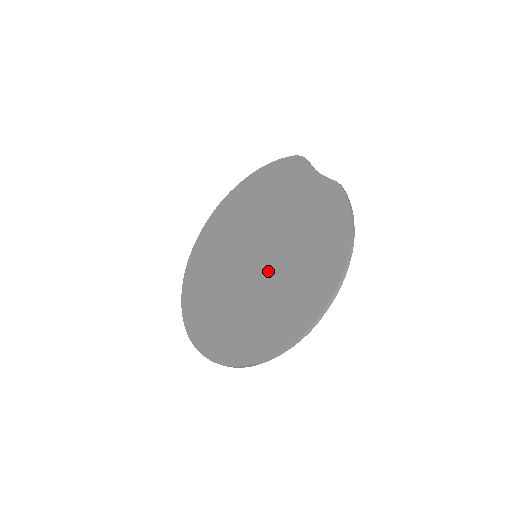
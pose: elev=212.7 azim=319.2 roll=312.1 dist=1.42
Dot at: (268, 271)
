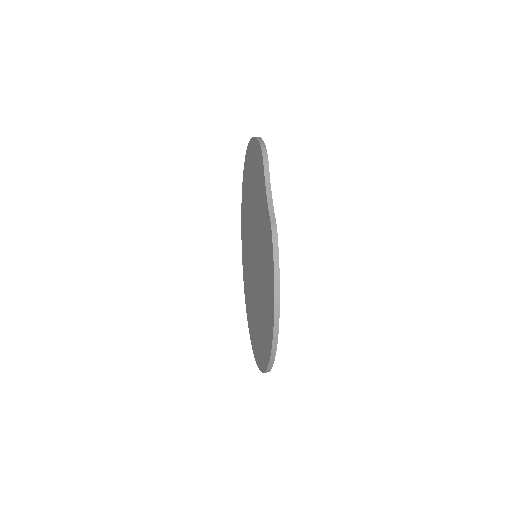
Dot at: (256, 285)
